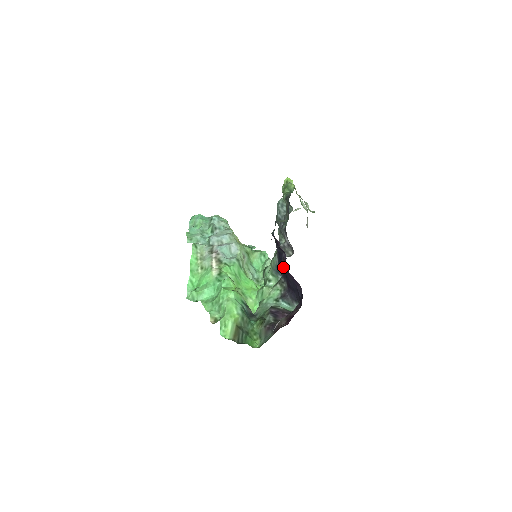
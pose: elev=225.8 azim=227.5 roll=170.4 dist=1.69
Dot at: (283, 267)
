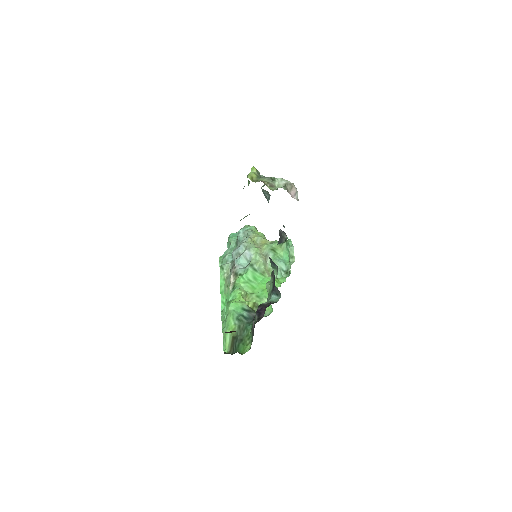
Dot at: occluded
